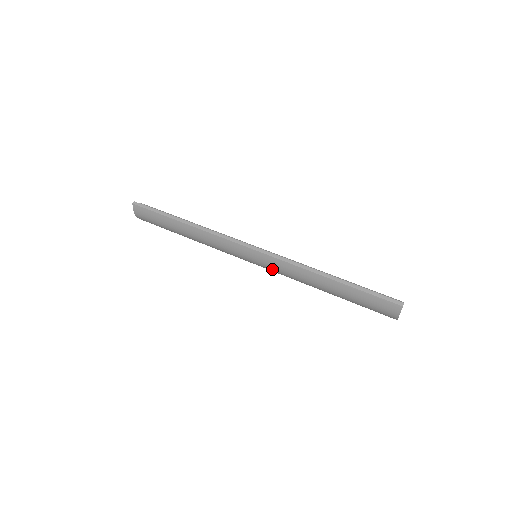
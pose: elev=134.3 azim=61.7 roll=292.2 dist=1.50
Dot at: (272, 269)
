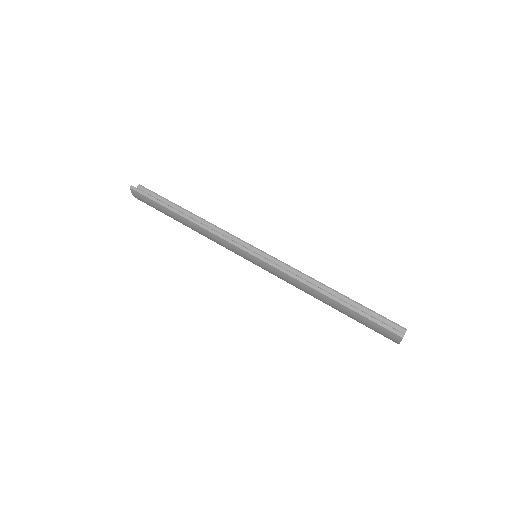
Dot at: (271, 273)
